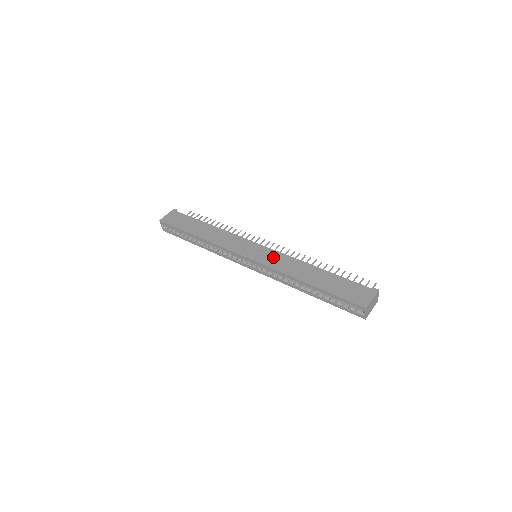
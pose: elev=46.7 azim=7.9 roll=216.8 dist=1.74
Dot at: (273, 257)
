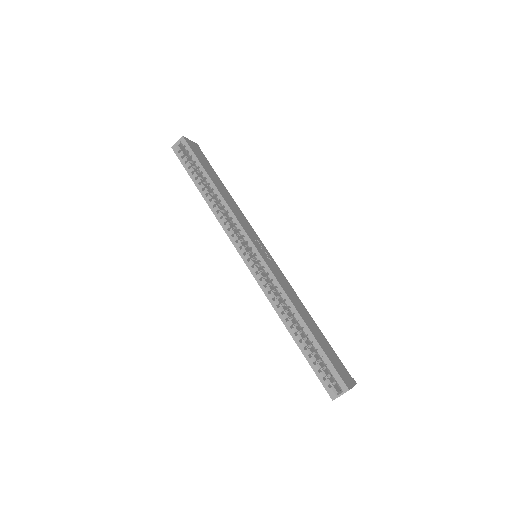
Dot at: (278, 271)
